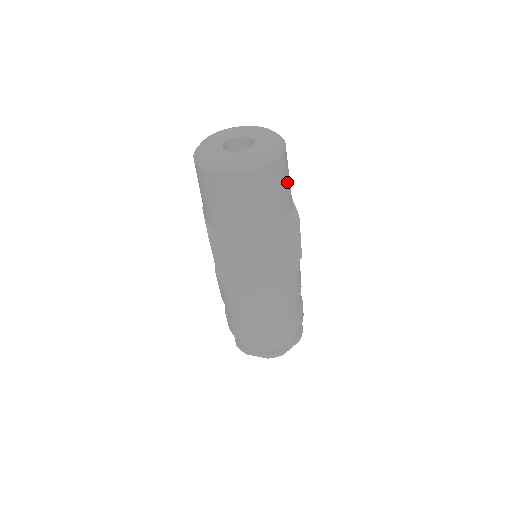
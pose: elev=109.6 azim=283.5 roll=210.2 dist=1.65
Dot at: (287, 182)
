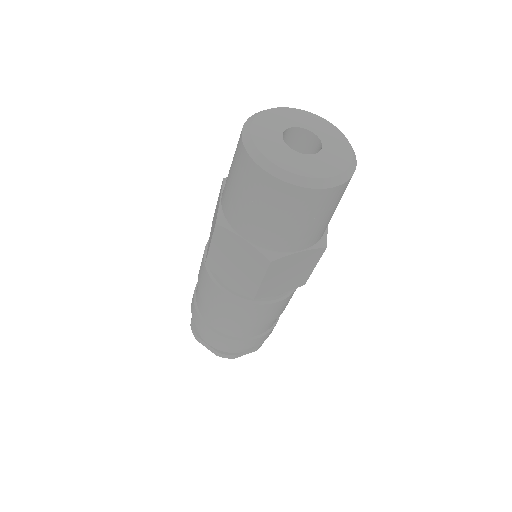
Dot at: occluded
